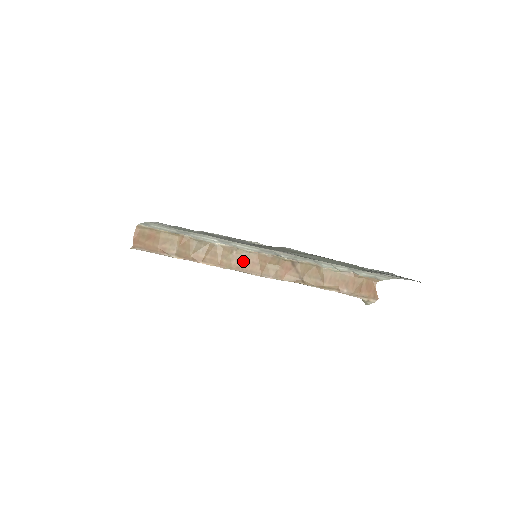
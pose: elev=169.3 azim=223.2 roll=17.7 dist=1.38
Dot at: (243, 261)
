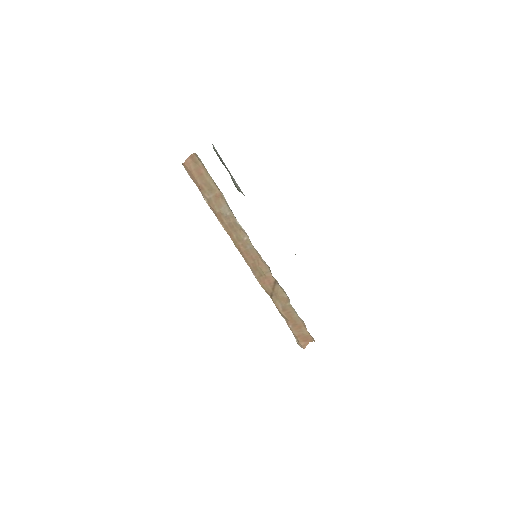
Dot at: (246, 249)
